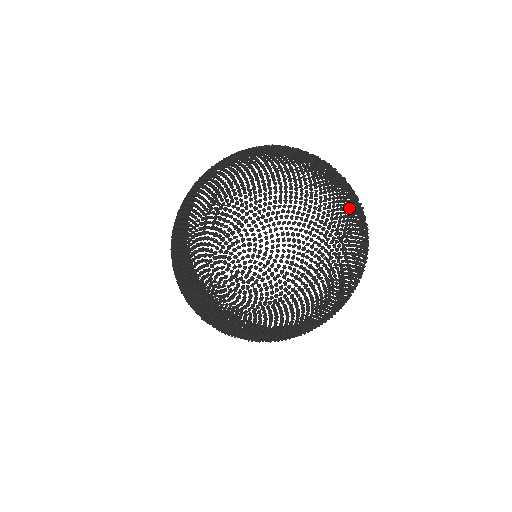
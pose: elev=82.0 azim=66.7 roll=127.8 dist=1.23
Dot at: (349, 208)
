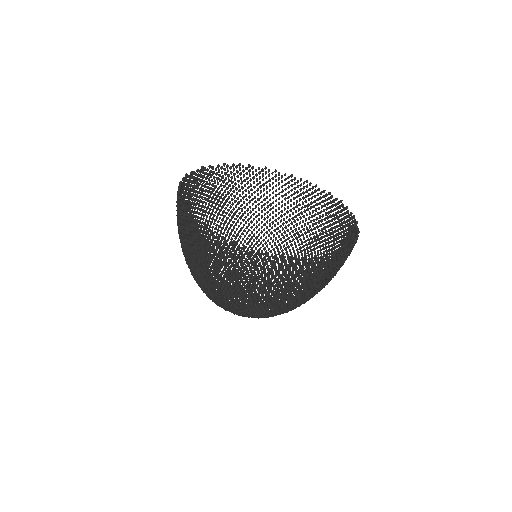
Dot at: (315, 289)
